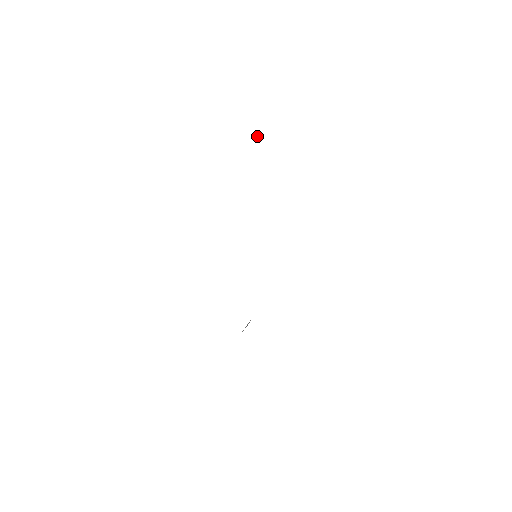
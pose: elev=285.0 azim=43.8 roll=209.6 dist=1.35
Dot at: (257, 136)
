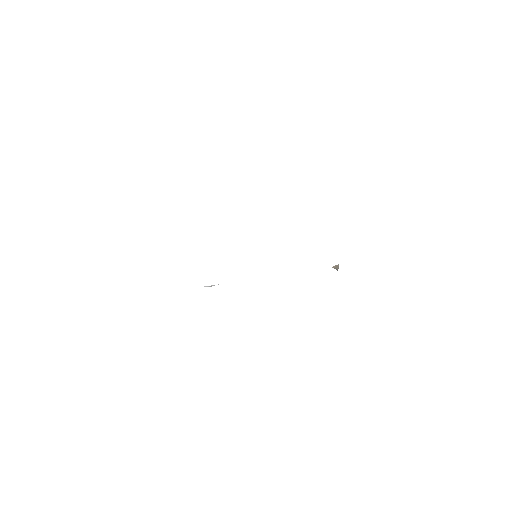
Dot at: (337, 269)
